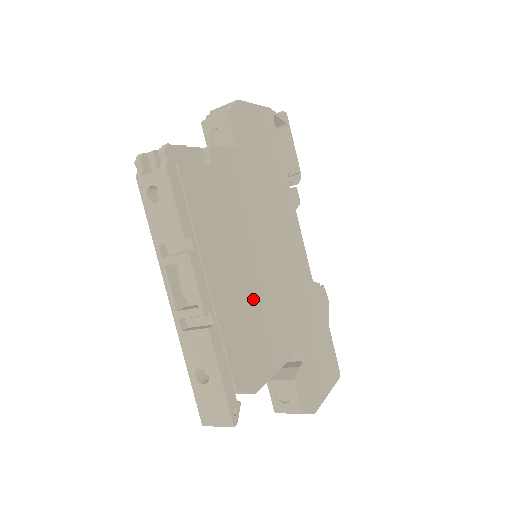
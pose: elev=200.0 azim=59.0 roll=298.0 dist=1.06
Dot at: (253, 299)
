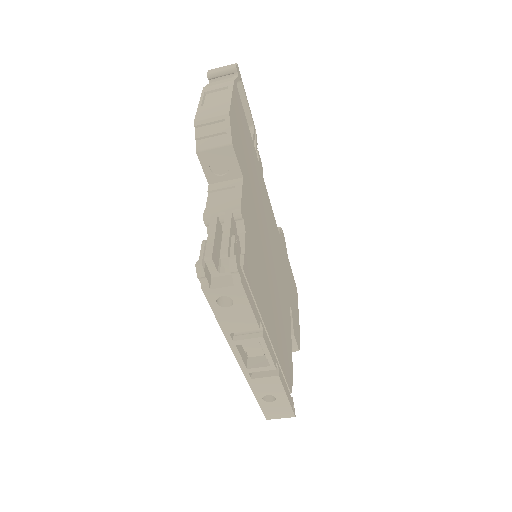
Dot at: (278, 311)
